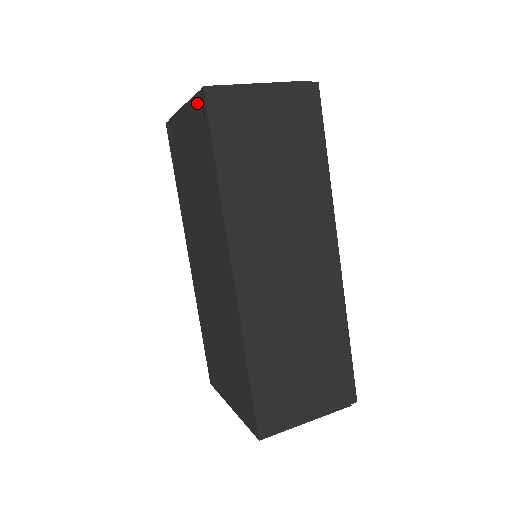
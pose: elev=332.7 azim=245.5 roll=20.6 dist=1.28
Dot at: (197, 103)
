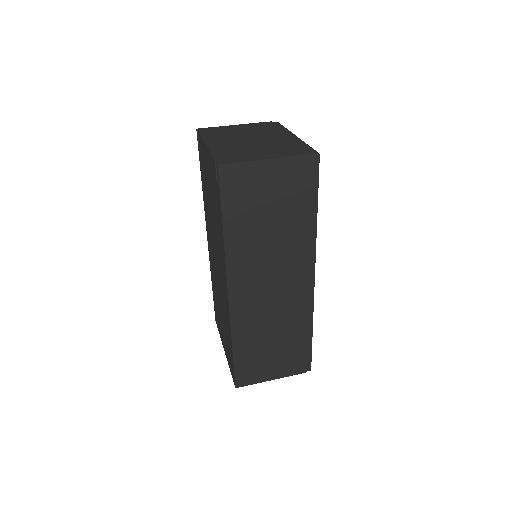
Dot at: (214, 166)
